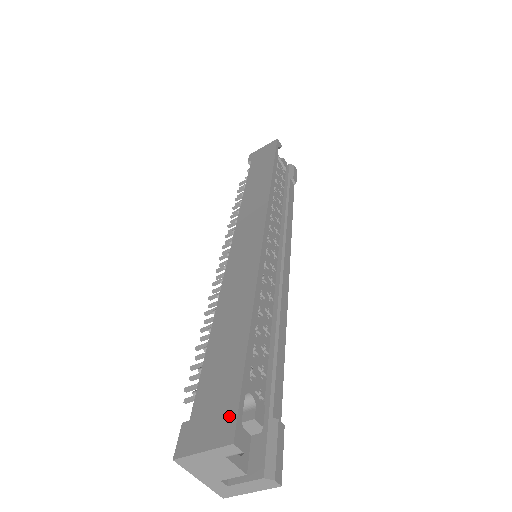
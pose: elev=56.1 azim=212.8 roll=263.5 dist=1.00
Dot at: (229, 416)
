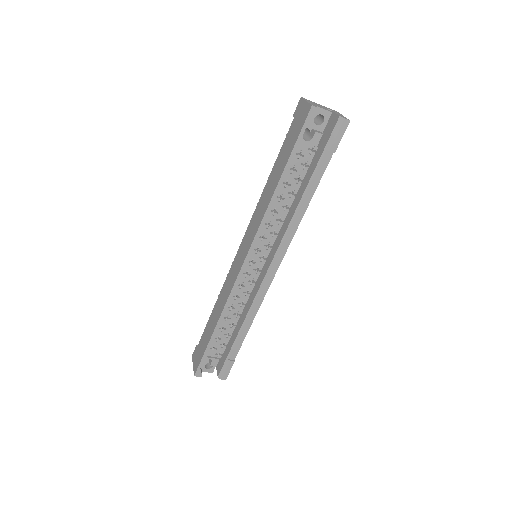
Dot at: (197, 364)
